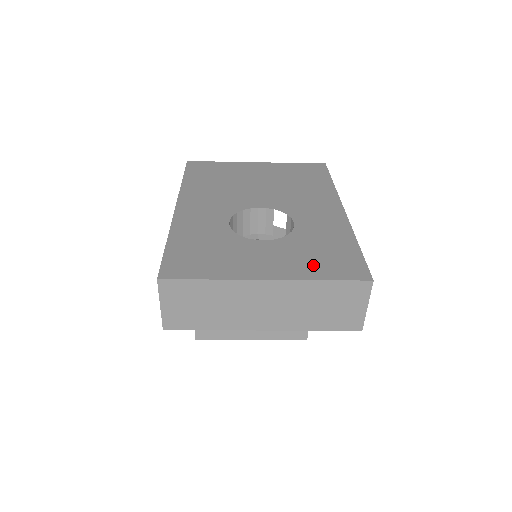
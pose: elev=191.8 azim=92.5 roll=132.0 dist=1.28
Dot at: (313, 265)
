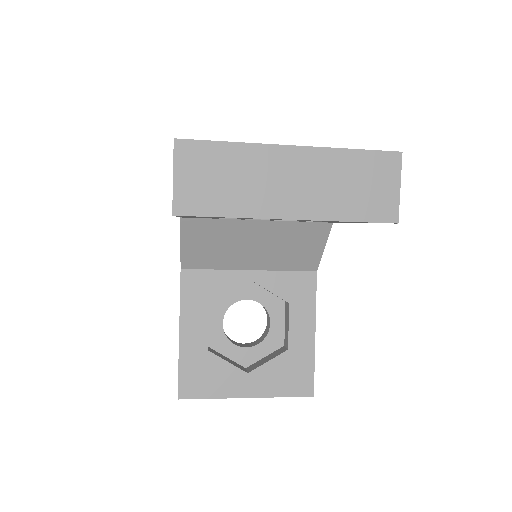
Dot at: occluded
